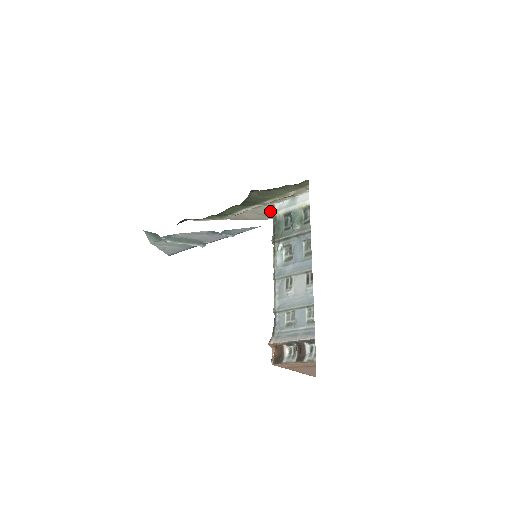
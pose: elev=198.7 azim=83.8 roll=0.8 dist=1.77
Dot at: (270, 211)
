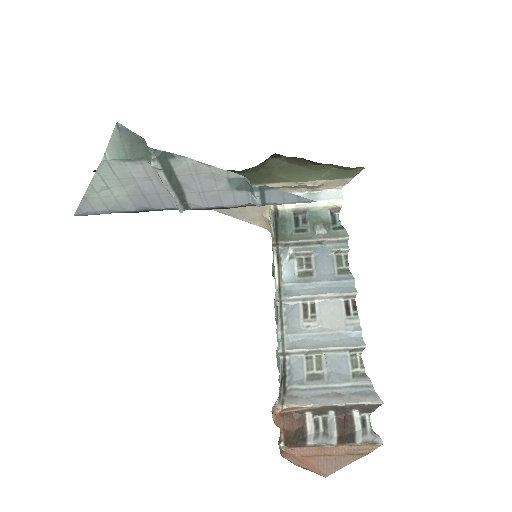
Dot at: occluded
